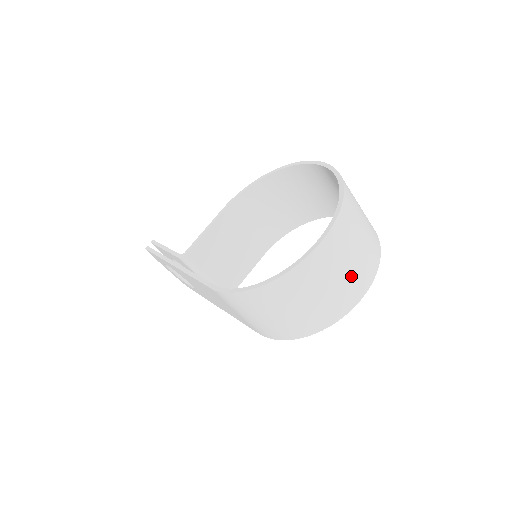
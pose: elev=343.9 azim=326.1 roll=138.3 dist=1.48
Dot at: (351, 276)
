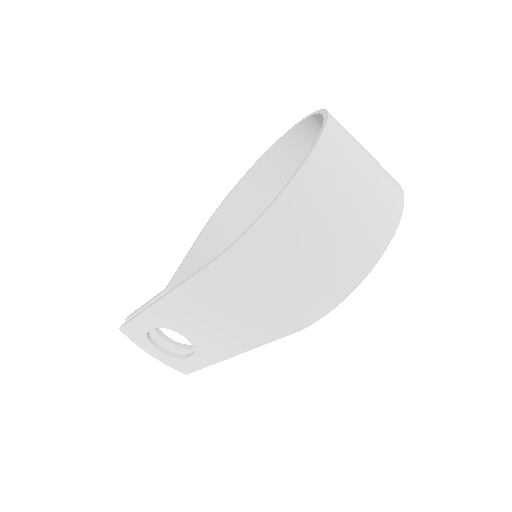
Dot at: (376, 182)
